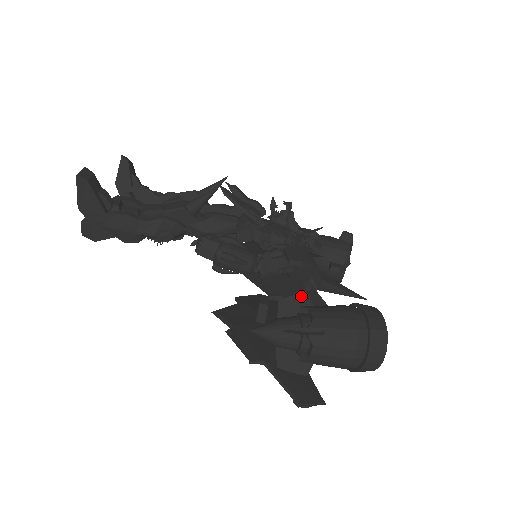
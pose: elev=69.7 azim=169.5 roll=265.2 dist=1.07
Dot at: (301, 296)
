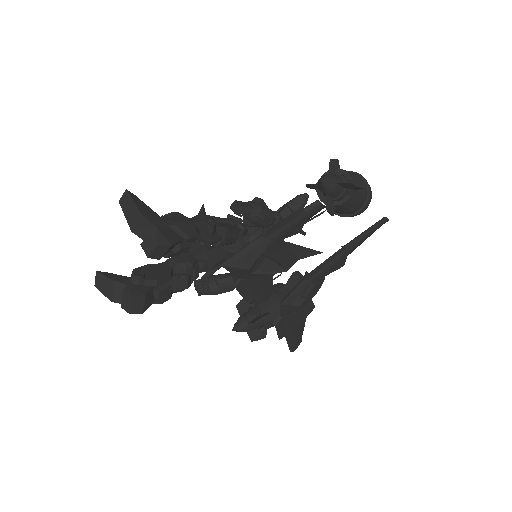
Dot at: occluded
